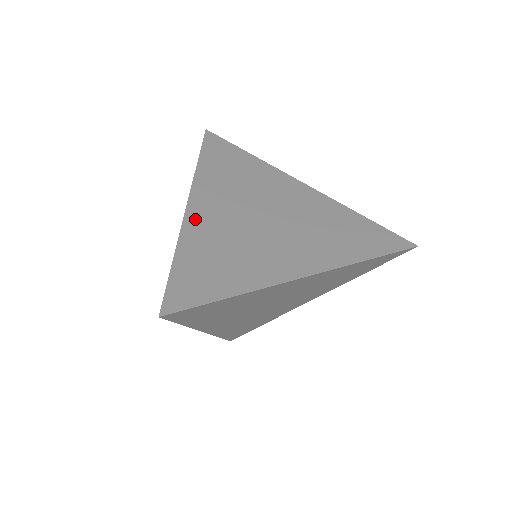
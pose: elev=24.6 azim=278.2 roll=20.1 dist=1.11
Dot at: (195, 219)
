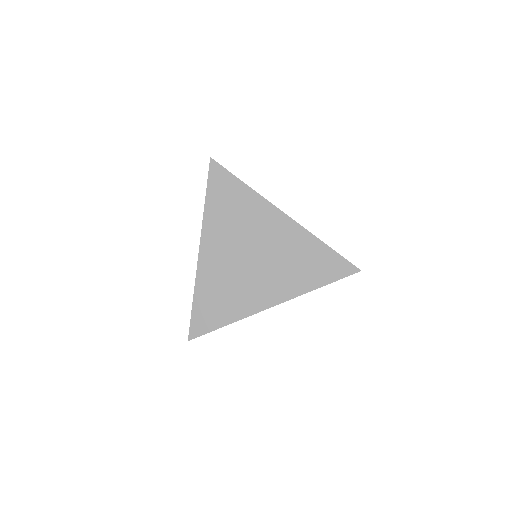
Dot at: (204, 266)
